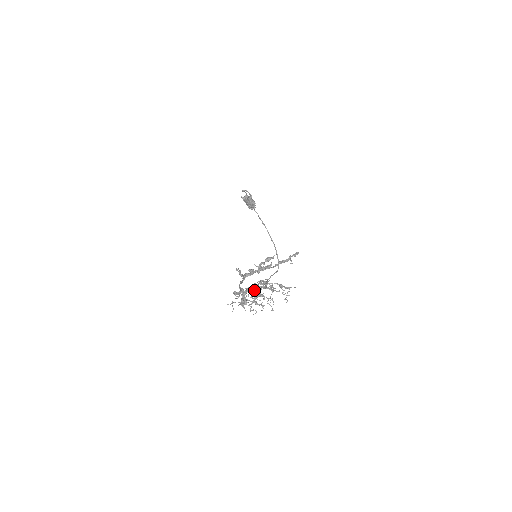
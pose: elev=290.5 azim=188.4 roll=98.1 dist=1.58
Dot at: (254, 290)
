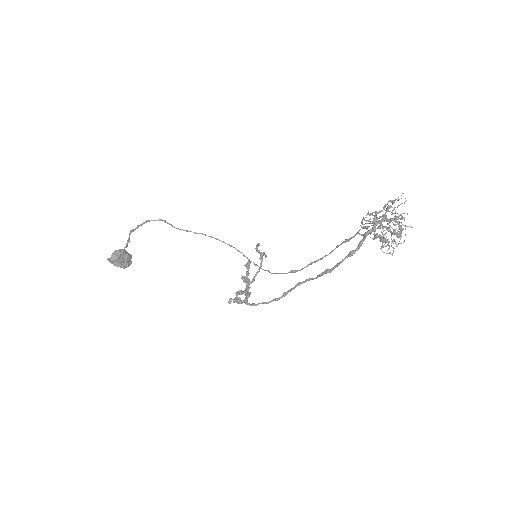
Dot at: (386, 218)
